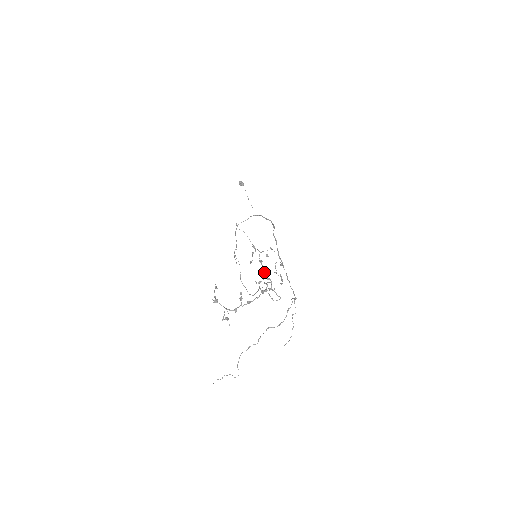
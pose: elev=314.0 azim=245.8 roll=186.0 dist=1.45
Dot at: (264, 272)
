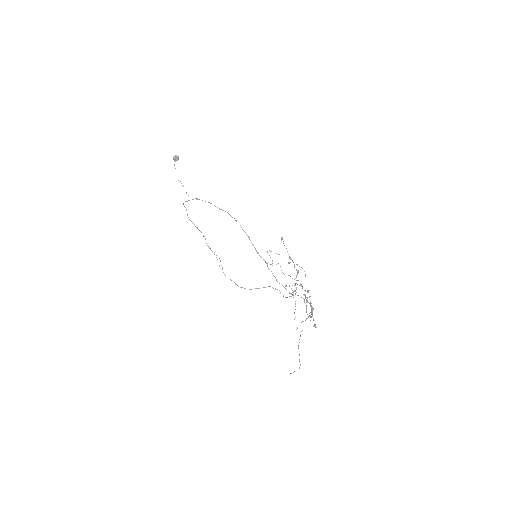
Dot at: occluded
